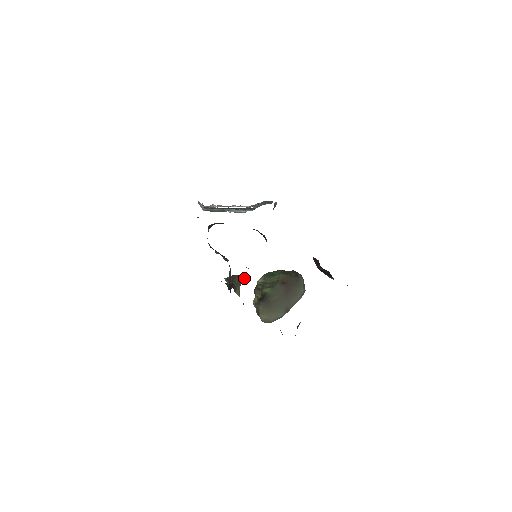
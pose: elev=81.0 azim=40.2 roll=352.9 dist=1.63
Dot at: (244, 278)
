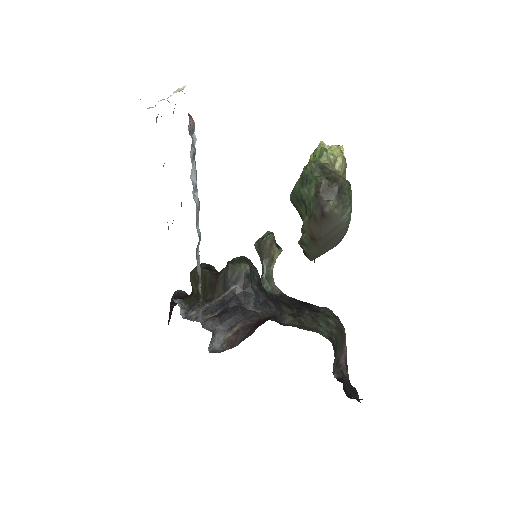
Dot at: (271, 235)
